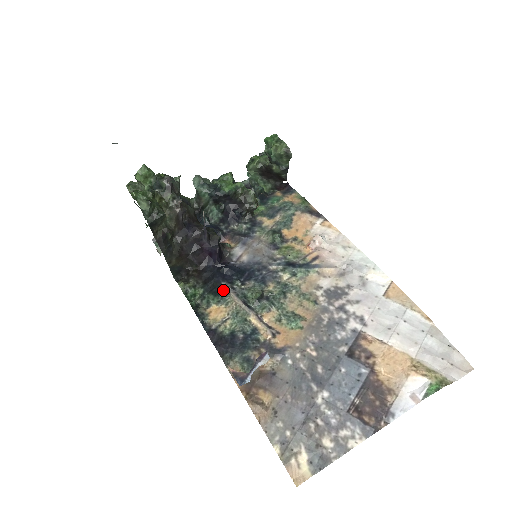
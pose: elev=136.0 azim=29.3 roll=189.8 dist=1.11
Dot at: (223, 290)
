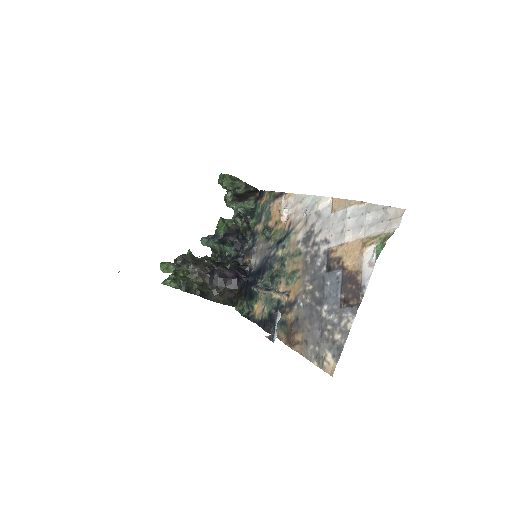
Dot at: (254, 292)
